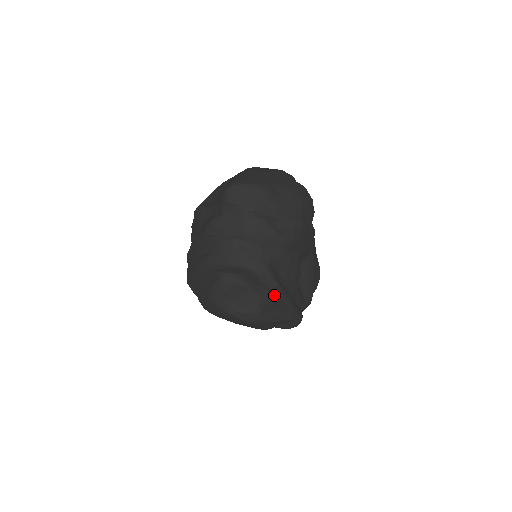
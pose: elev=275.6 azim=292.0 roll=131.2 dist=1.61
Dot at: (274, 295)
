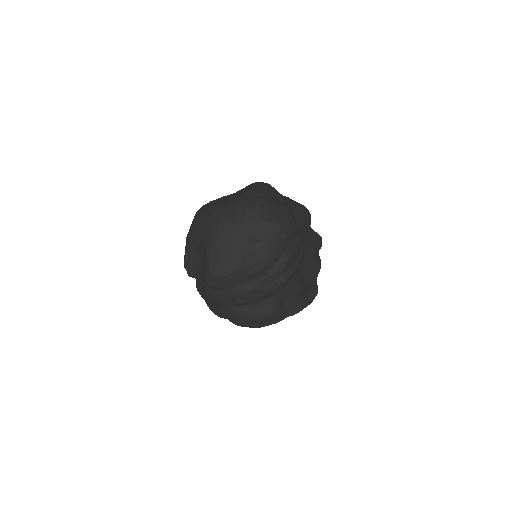
Dot at: occluded
